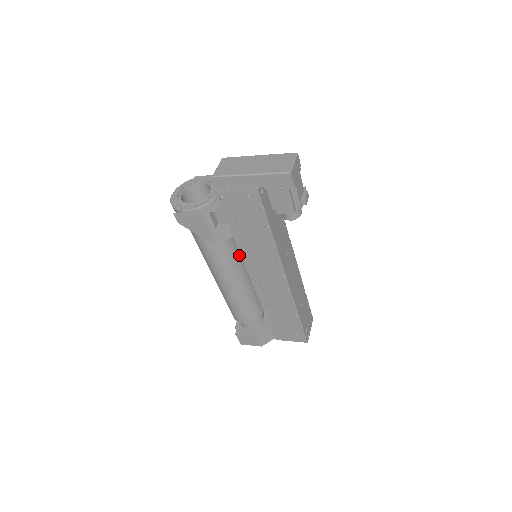
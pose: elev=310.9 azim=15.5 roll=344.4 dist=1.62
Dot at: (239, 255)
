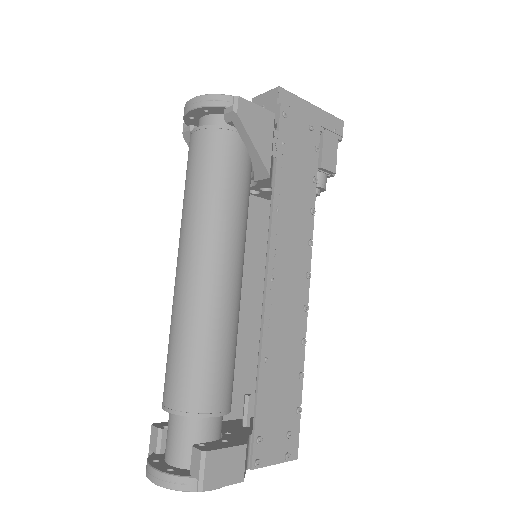
Dot at: occluded
